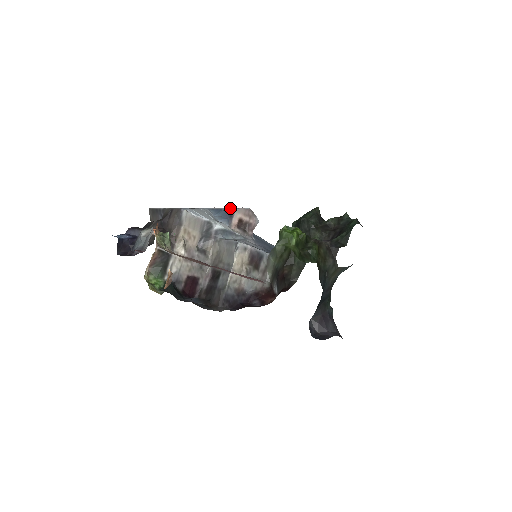
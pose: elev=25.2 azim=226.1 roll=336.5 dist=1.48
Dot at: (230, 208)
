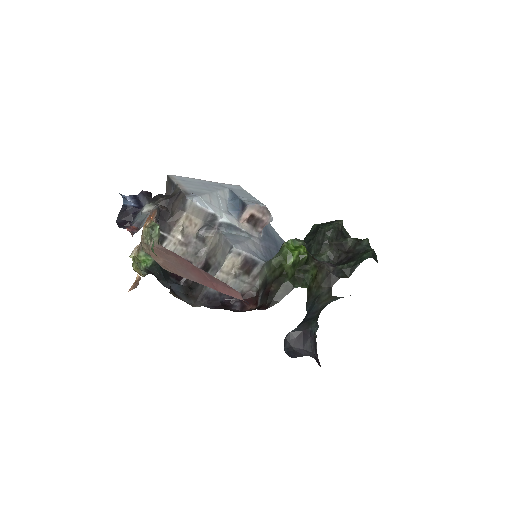
Dot at: (250, 196)
